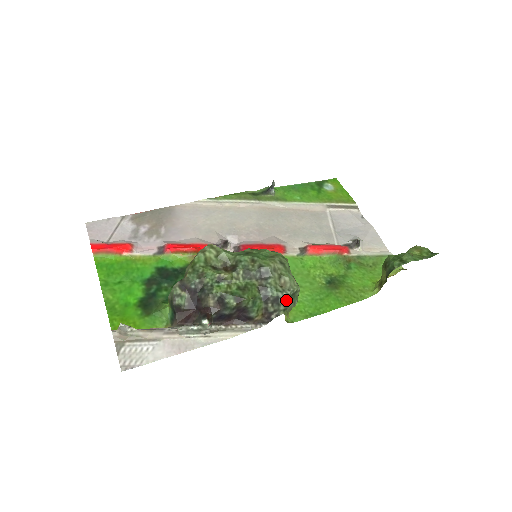
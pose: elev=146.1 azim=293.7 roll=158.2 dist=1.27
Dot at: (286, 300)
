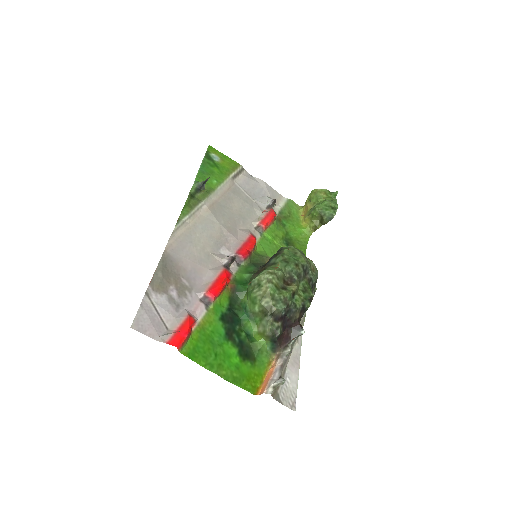
Dot at: (317, 278)
